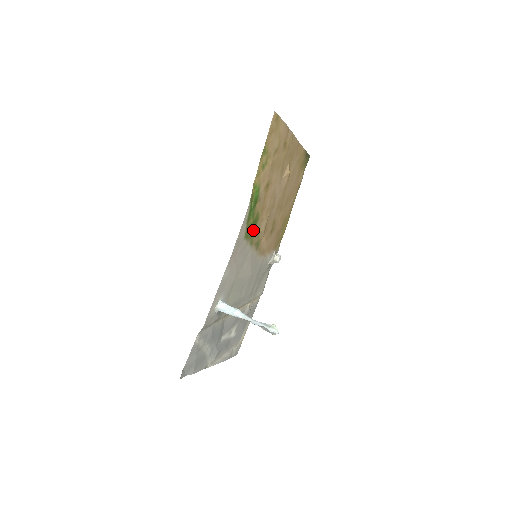
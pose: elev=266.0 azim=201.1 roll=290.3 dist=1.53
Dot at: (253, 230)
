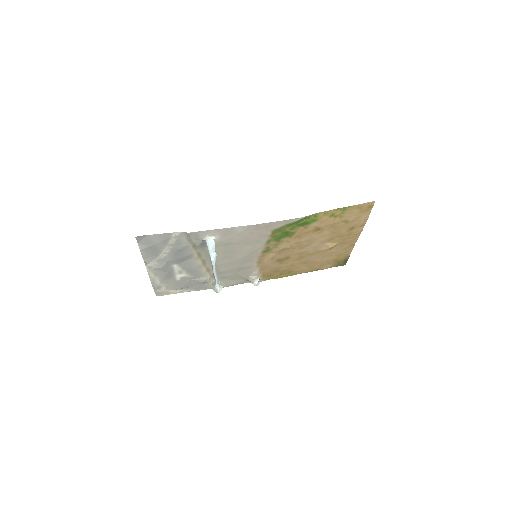
Dot at: (280, 236)
